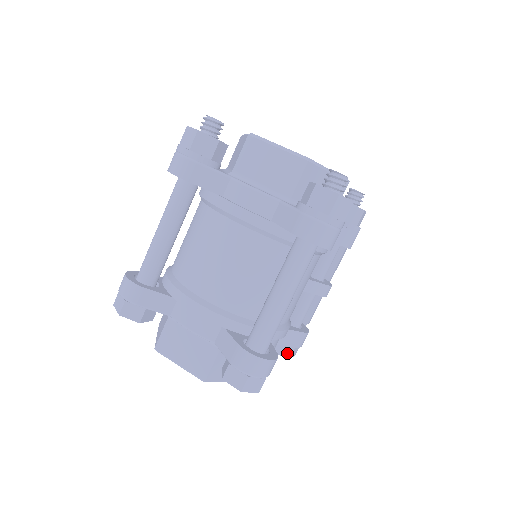
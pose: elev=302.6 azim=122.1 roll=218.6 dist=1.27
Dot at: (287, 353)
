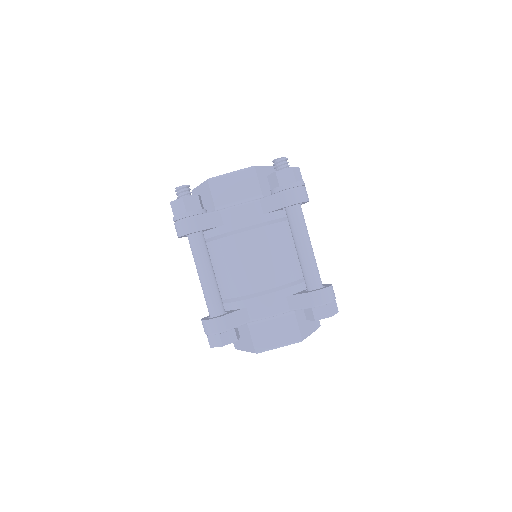
Dot at: occluded
